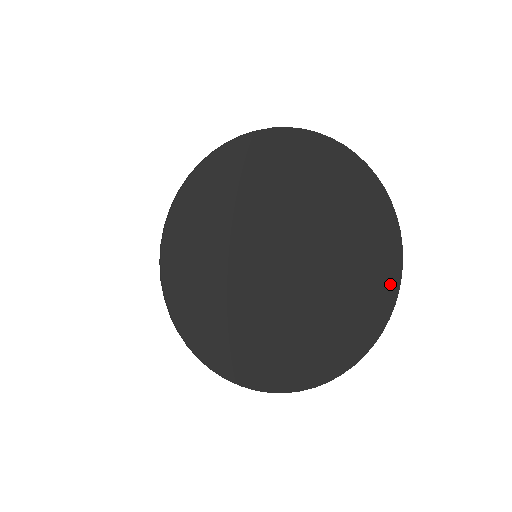
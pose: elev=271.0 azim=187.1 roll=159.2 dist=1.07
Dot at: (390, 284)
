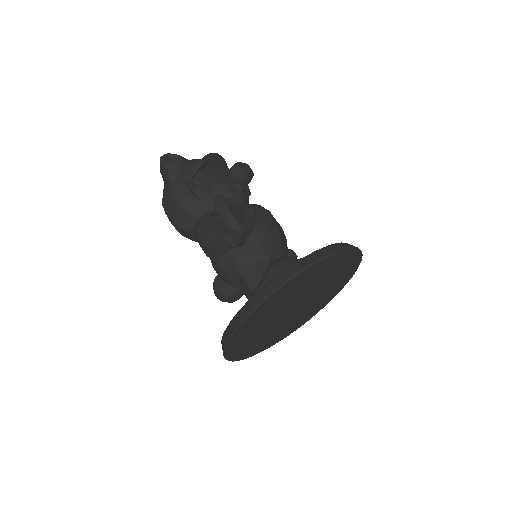
Dot at: (323, 306)
